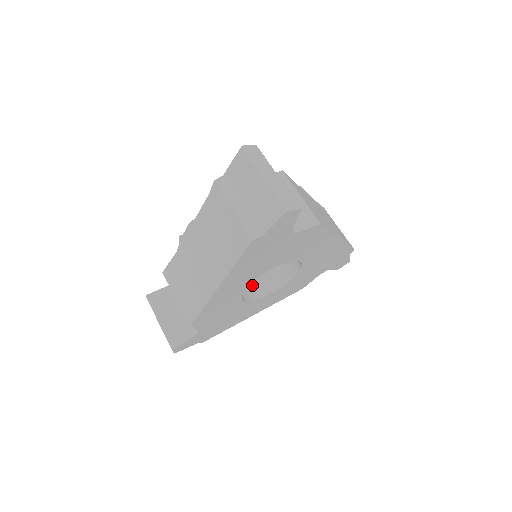
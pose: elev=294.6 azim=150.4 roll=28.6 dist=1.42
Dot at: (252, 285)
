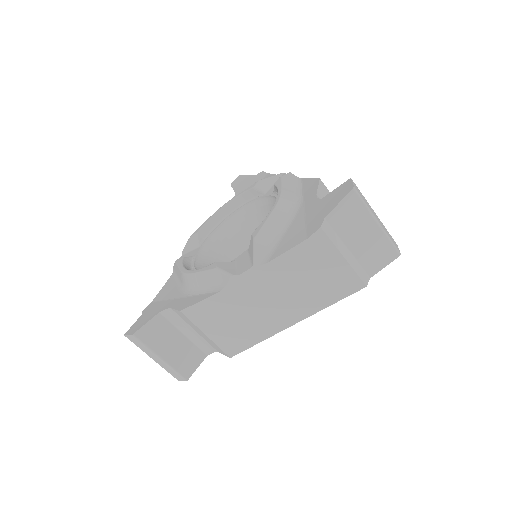
Dot at: occluded
